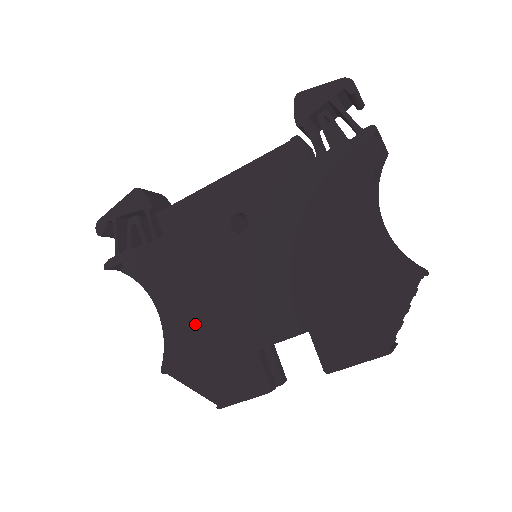
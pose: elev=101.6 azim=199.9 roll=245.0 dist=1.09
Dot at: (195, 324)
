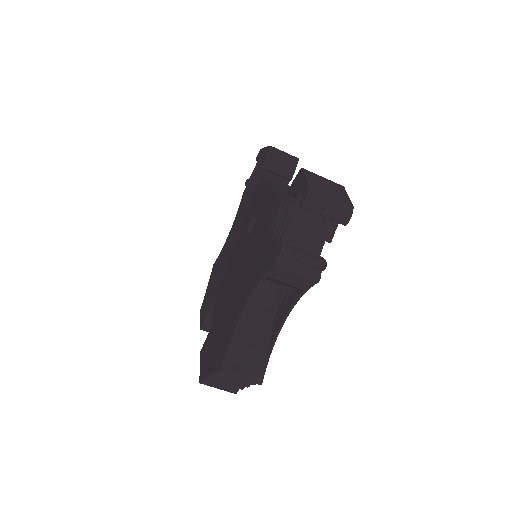
Dot at: (223, 258)
